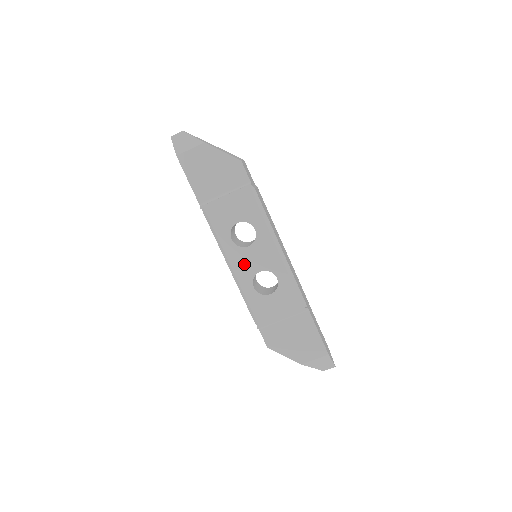
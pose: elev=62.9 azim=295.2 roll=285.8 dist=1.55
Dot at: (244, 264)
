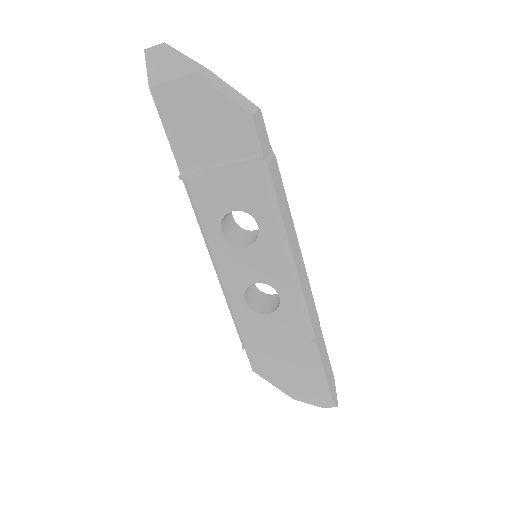
Dot at: (235, 268)
